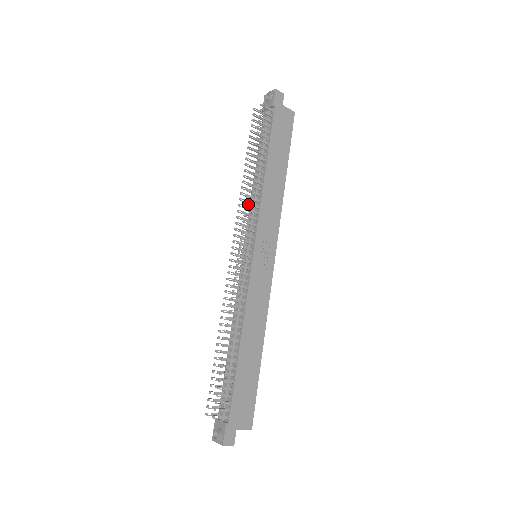
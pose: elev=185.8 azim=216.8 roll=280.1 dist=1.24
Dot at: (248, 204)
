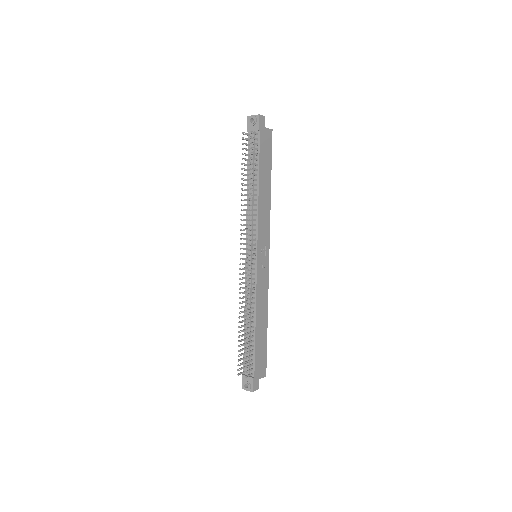
Dot at: (250, 220)
